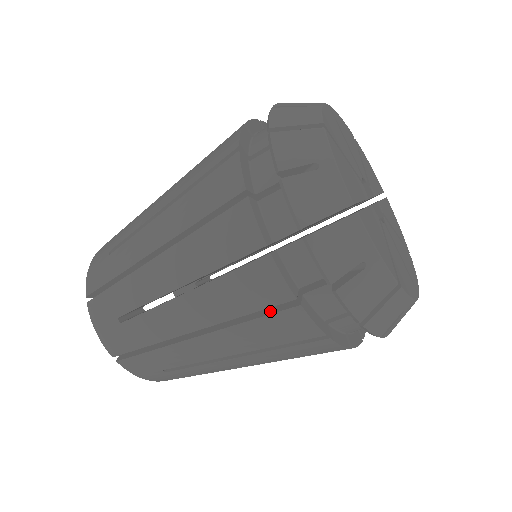
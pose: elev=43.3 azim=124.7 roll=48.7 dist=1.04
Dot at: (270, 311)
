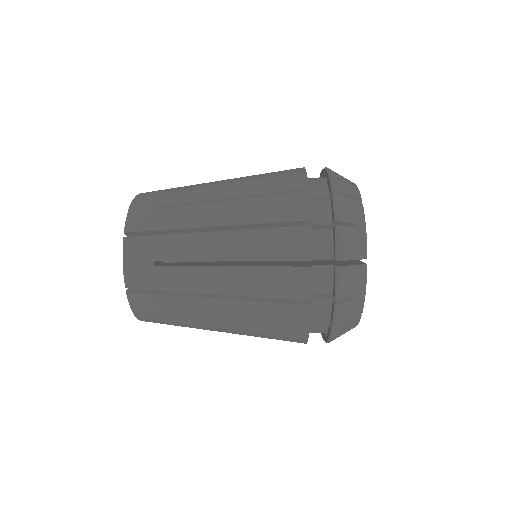
Dot at: occluded
